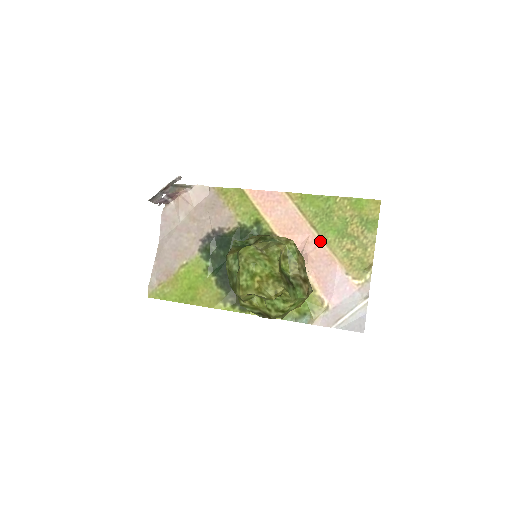
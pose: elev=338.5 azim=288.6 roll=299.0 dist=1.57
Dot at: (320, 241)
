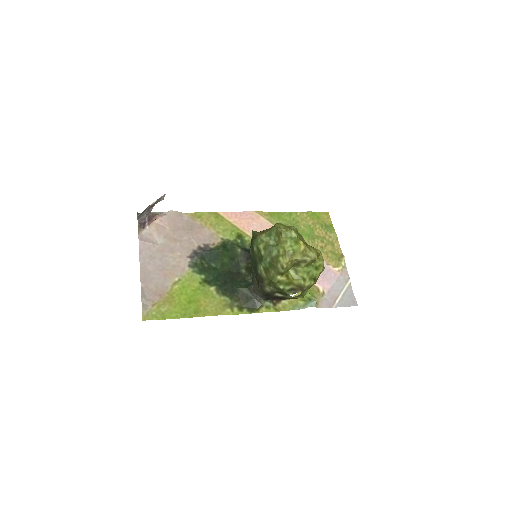
Dot at: occluded
